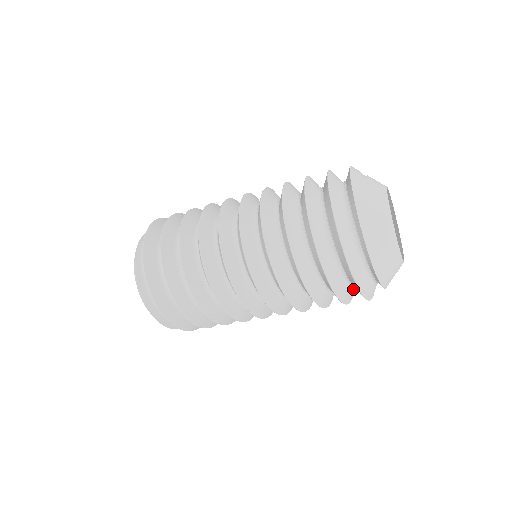
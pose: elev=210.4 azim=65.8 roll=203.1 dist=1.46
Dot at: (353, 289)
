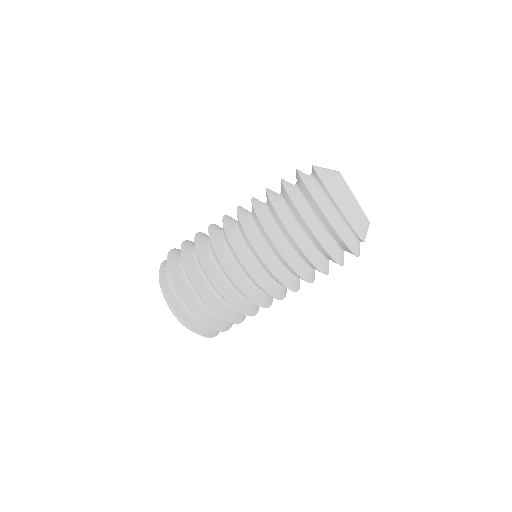
Dot at: (311, 216)
